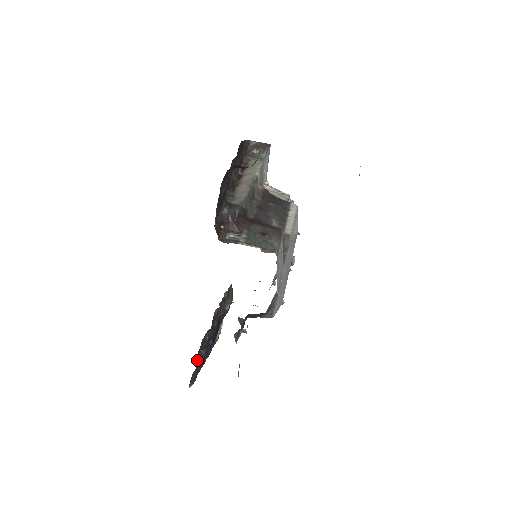
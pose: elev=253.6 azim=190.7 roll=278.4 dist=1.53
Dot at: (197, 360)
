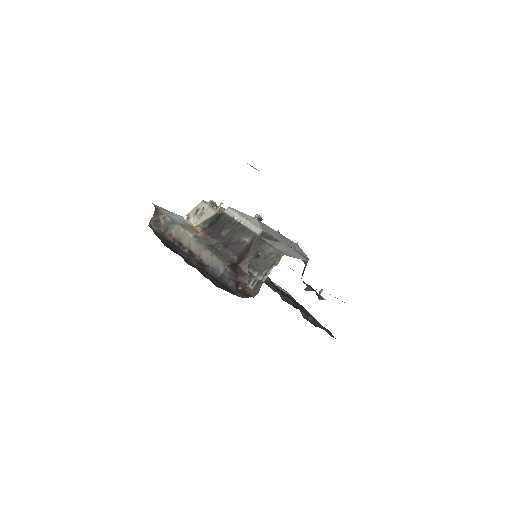
Dot at: occluded
